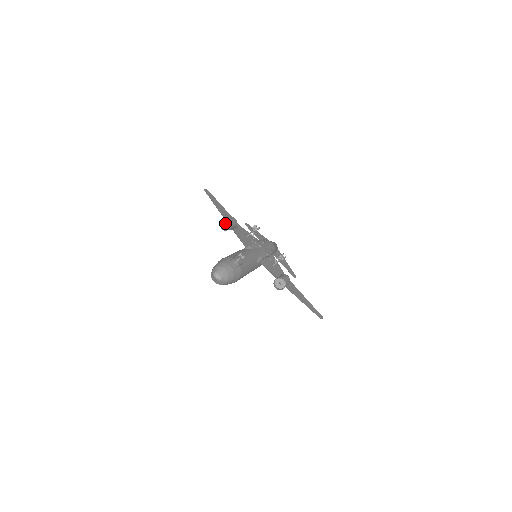
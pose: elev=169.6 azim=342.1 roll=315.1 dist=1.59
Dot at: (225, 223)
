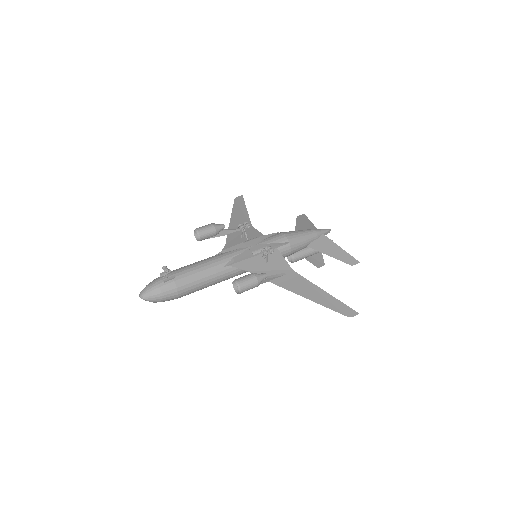
Dot at: occluded
